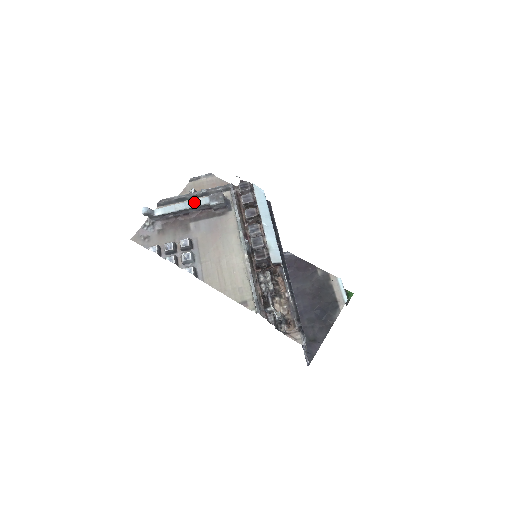
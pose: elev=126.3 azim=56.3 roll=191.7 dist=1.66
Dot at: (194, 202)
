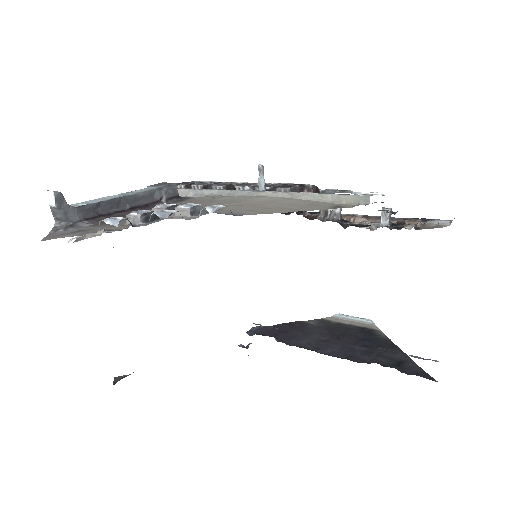
Dot at: (131, 192)
